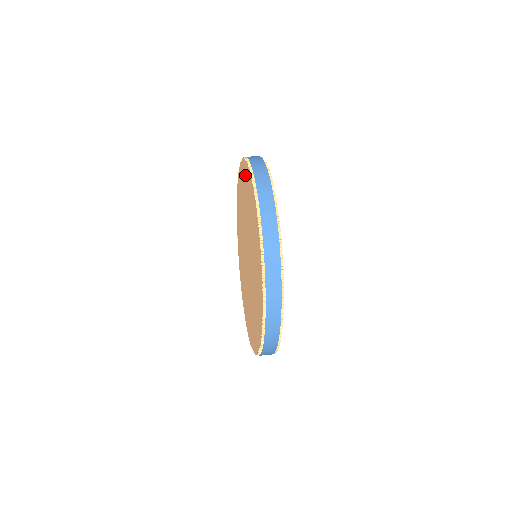
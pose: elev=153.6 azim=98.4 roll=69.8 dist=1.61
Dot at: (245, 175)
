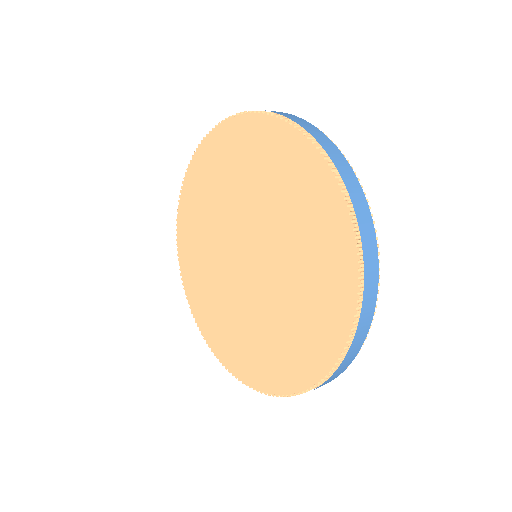
Dot at: (304, 169)
